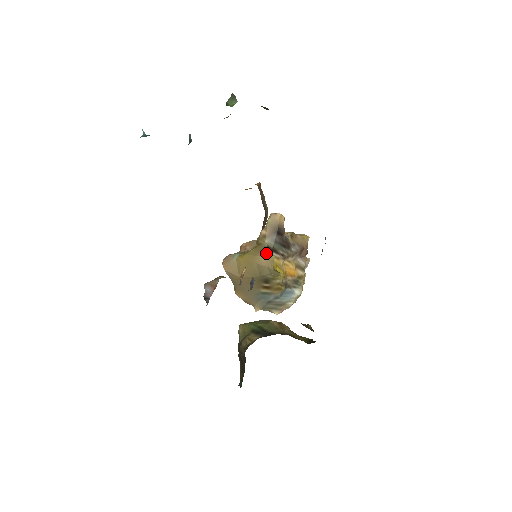
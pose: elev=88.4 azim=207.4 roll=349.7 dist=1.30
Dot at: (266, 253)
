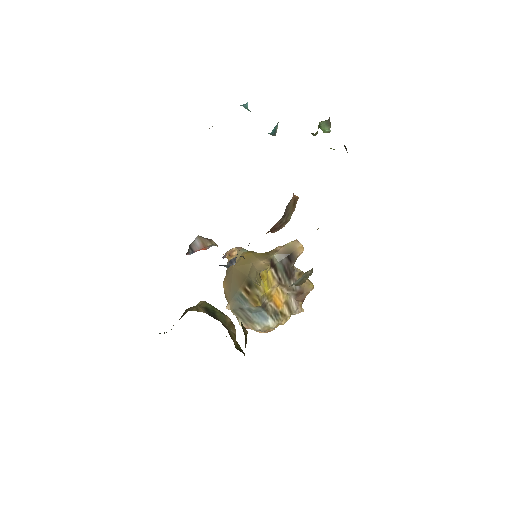
Dot at: (266, 261)
